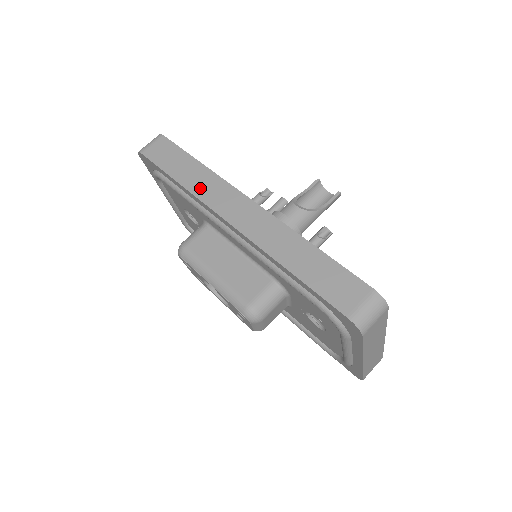
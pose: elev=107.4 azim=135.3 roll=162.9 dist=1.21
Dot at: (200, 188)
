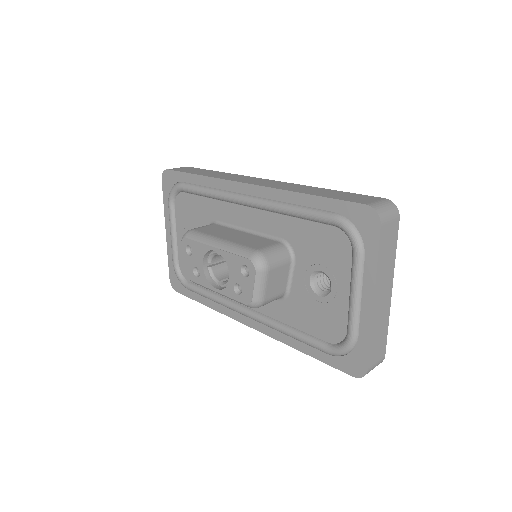
Dot at: (221, 176)
